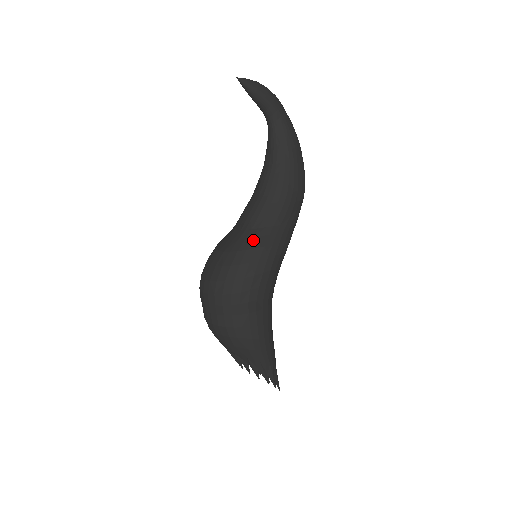
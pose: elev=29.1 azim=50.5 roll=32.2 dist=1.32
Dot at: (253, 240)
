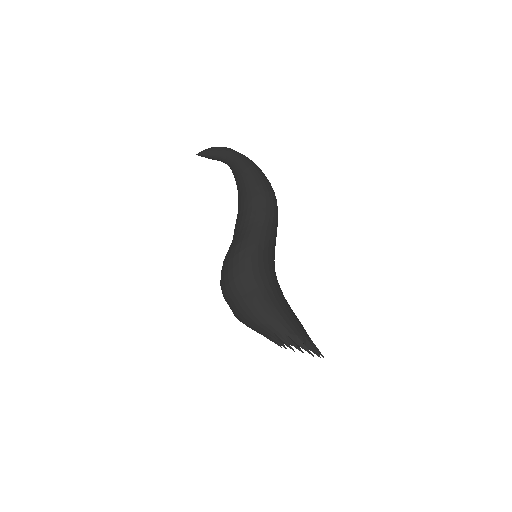
Dot at: (232, 245)
